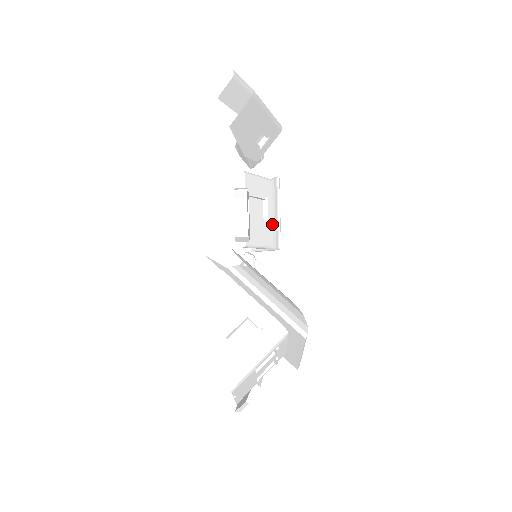
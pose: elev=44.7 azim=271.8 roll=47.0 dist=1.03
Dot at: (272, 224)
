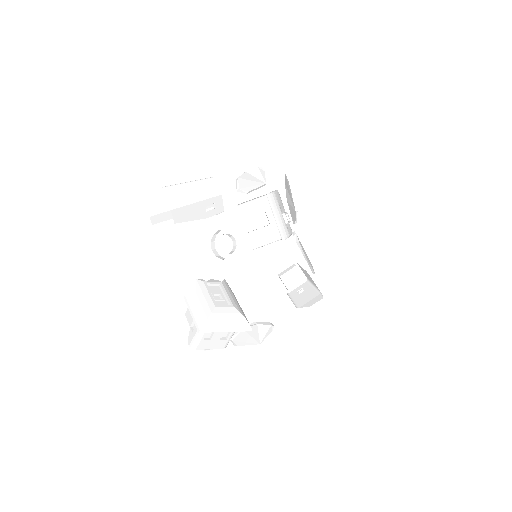
Dot at: occluded
